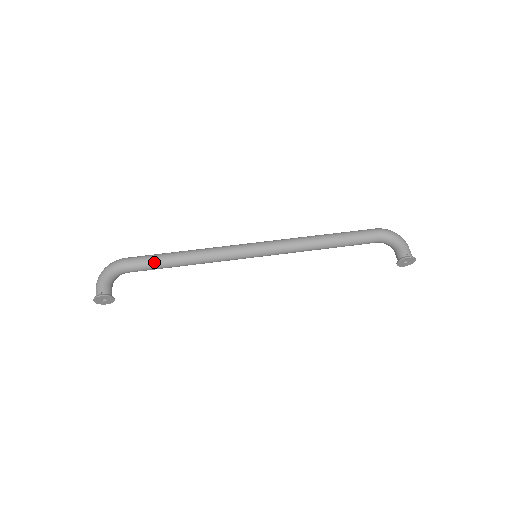
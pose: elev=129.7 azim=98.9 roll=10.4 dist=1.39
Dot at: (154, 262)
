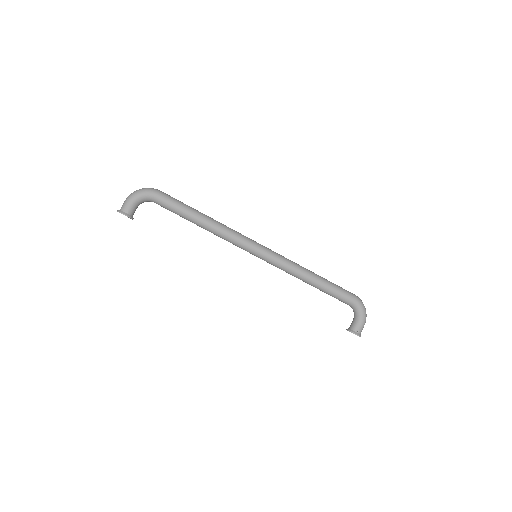
Dot at: (179, 211)
